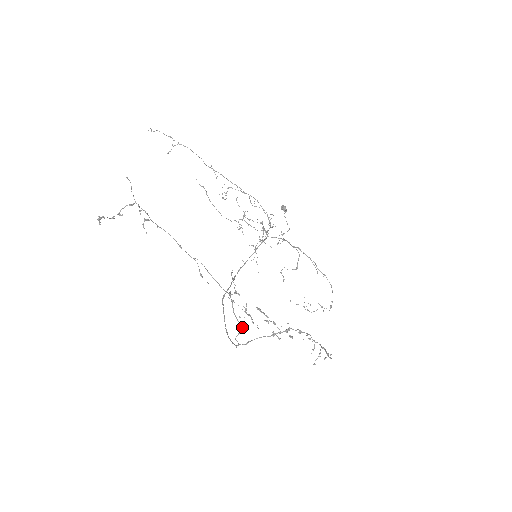
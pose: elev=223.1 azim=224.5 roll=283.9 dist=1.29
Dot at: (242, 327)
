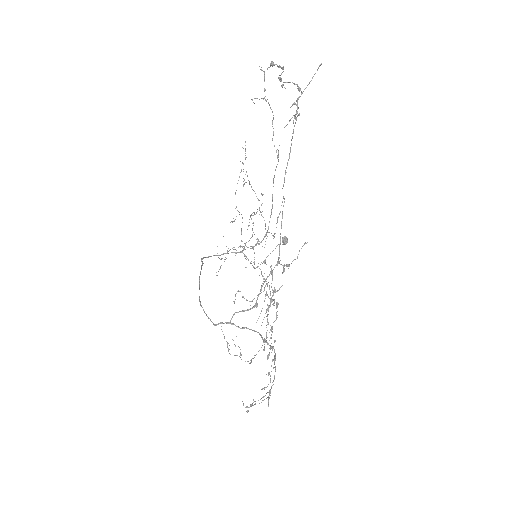
Dot at: (254, 306)
